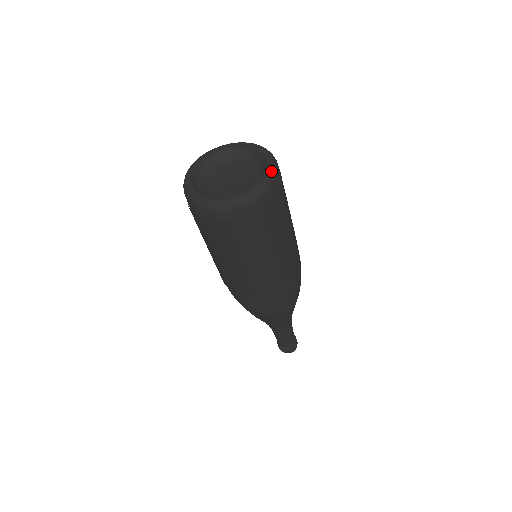
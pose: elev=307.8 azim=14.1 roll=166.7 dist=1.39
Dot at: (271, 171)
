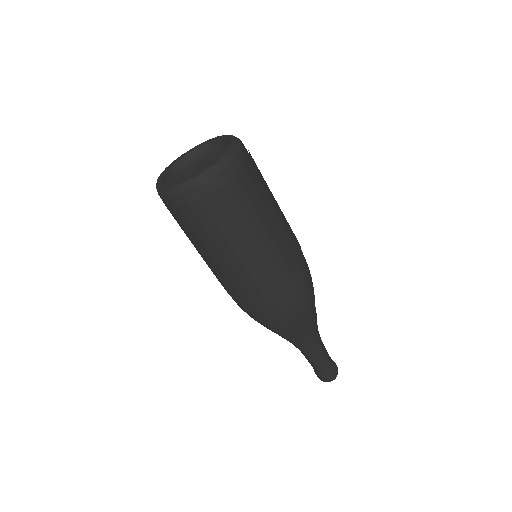
Dot at: (231, 135)
